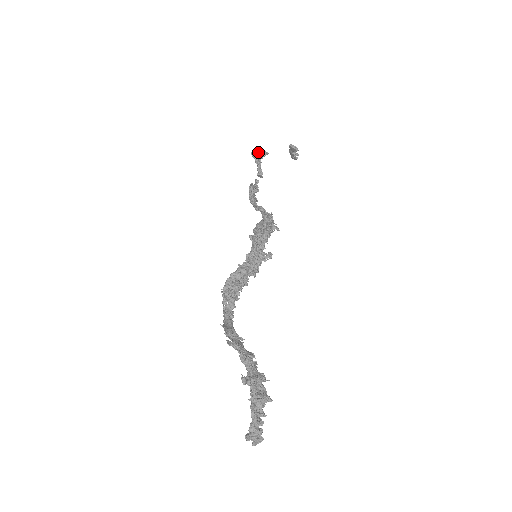
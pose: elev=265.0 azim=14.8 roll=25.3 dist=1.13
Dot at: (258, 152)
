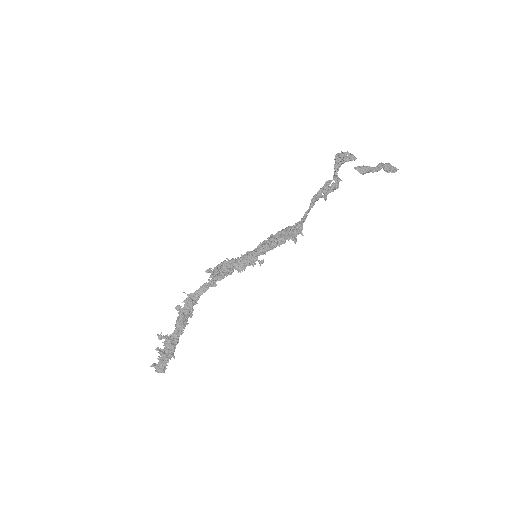
Dot at: (342, 156)
